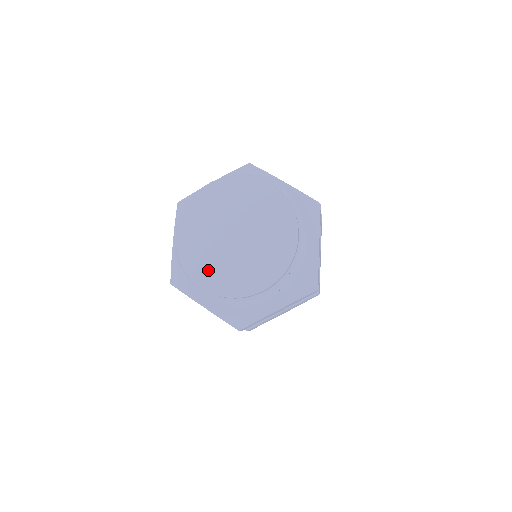
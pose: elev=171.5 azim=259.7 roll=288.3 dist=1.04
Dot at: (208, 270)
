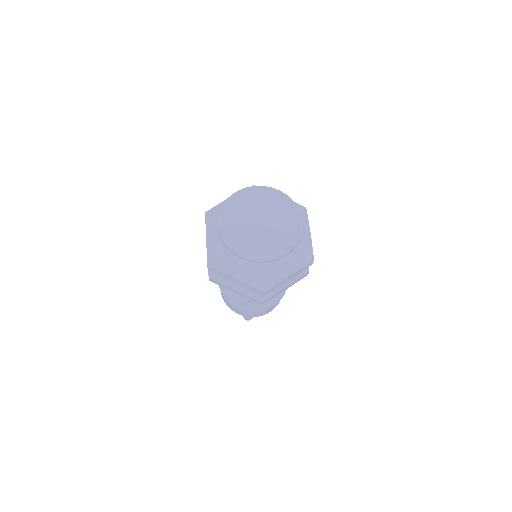
Dot at: (245, 245)
